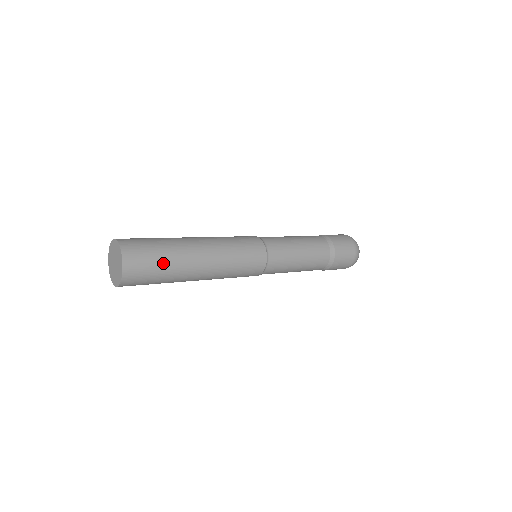
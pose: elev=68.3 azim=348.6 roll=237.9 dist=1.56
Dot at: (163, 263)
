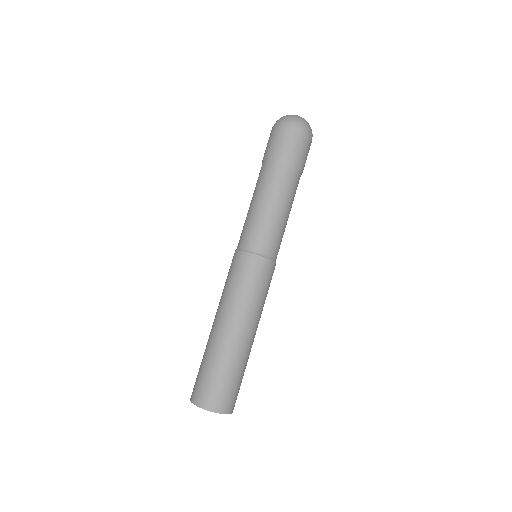
Dot at: (235, 375)
